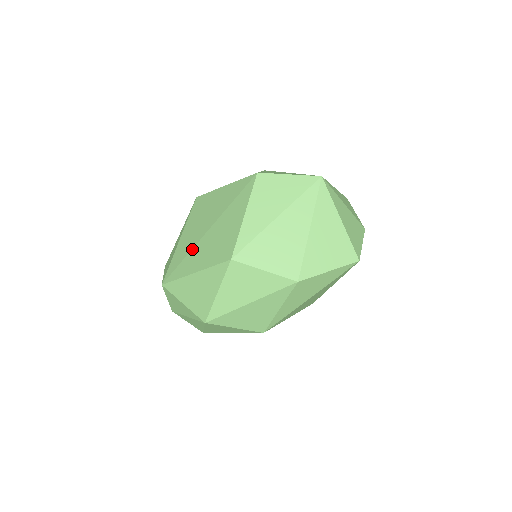
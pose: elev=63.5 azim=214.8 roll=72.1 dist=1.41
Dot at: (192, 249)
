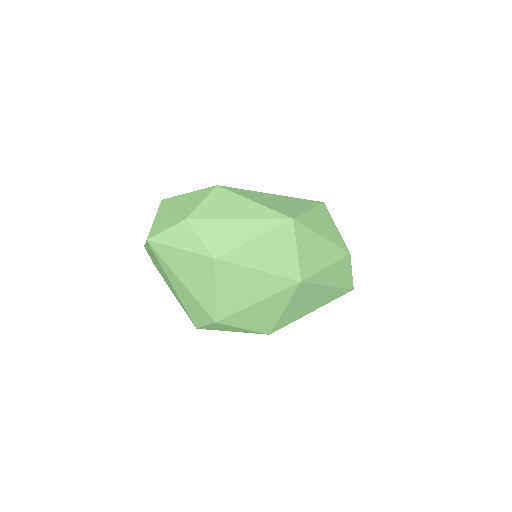
Dot at: occluded
